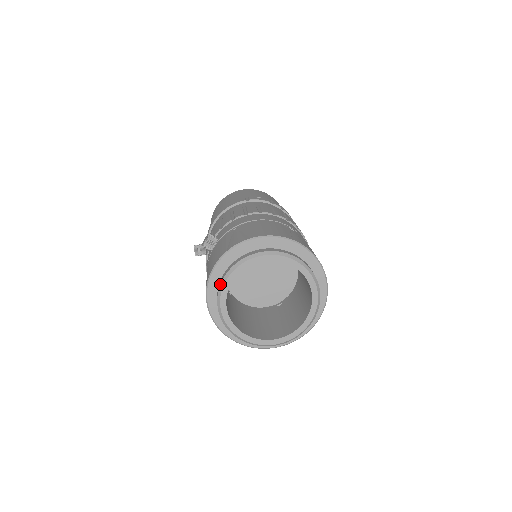
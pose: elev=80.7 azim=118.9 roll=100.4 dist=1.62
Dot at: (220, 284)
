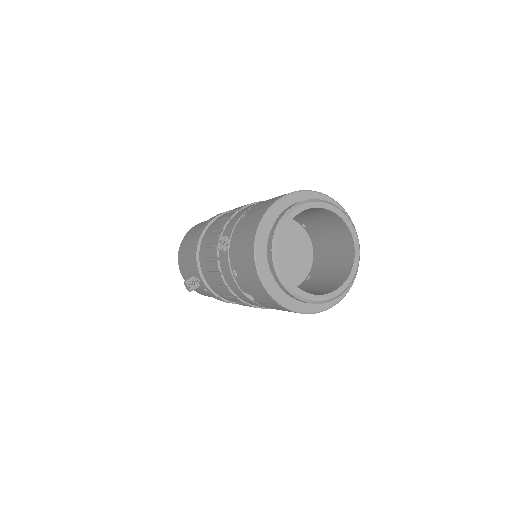
Dot at: (271, 250)
